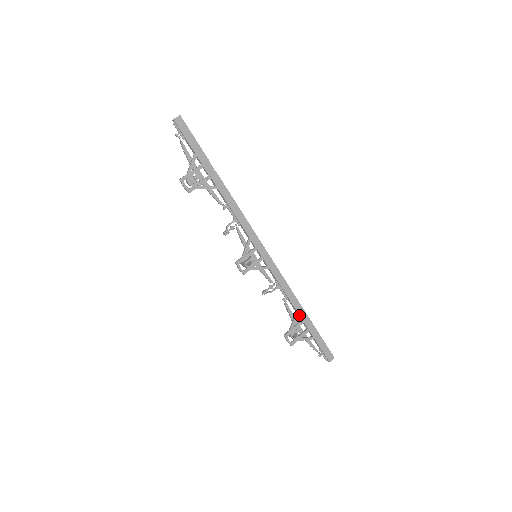
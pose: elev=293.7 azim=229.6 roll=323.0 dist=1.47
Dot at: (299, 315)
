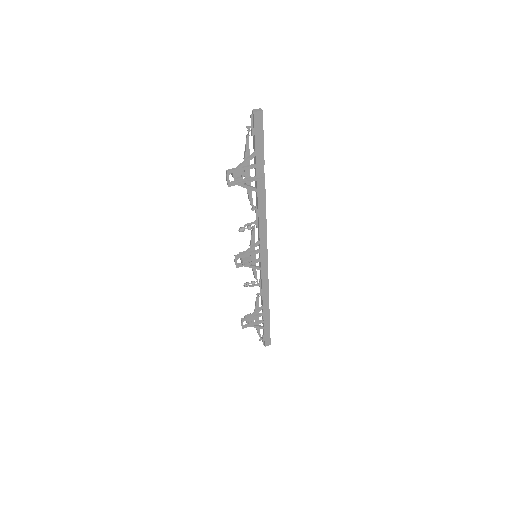
Dot at: (263, 310)
